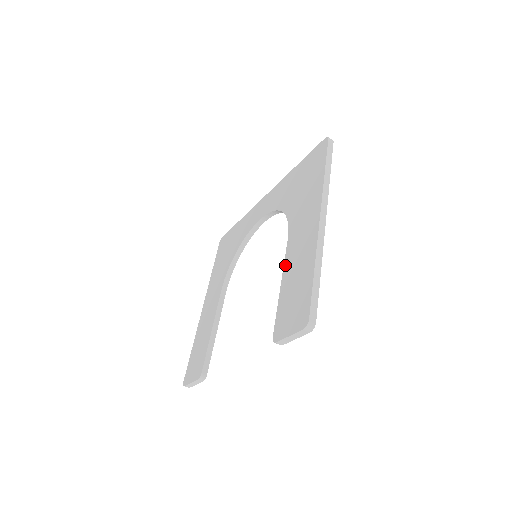
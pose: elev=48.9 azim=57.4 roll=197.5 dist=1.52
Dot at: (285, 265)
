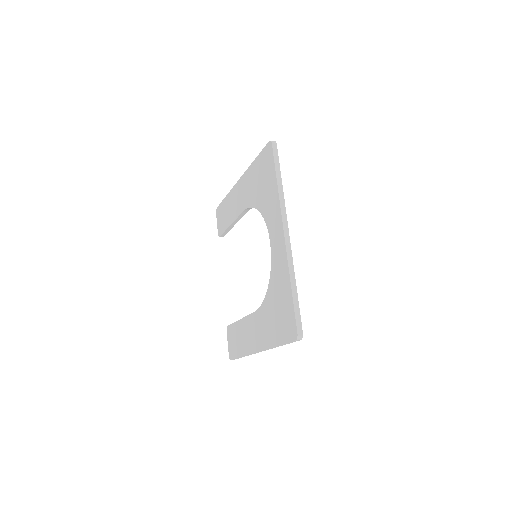
Dot at: (245, 319)
